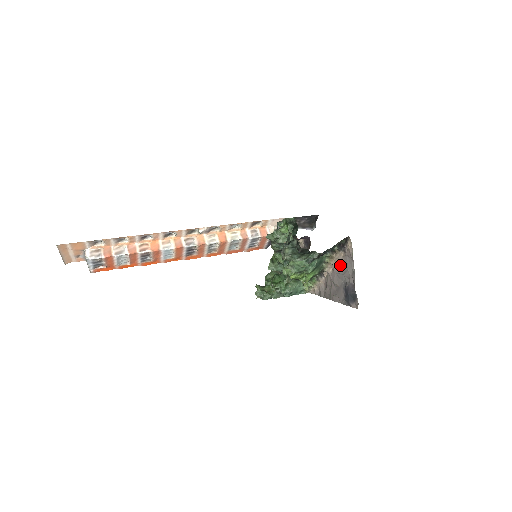
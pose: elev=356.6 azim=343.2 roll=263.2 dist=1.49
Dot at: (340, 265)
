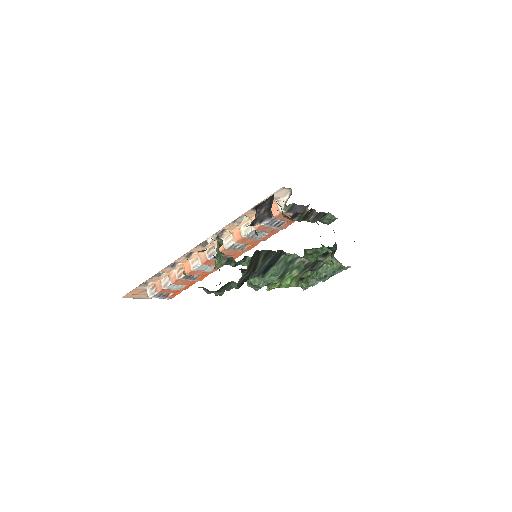
Dot at: occluded
